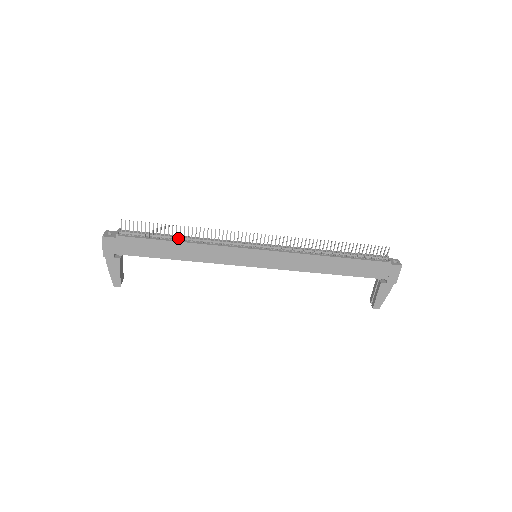
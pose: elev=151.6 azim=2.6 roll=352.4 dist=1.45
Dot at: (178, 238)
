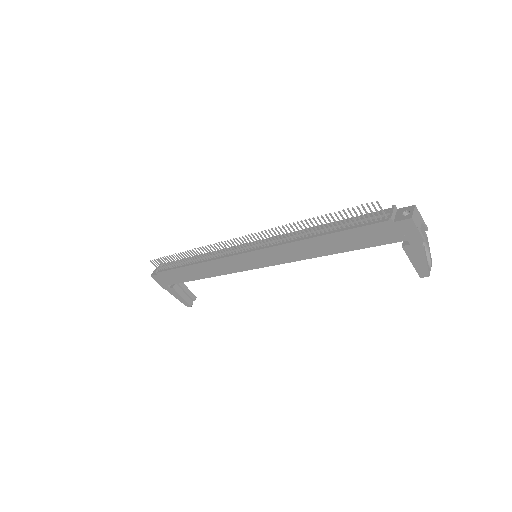
Dot at: (192, 260)
